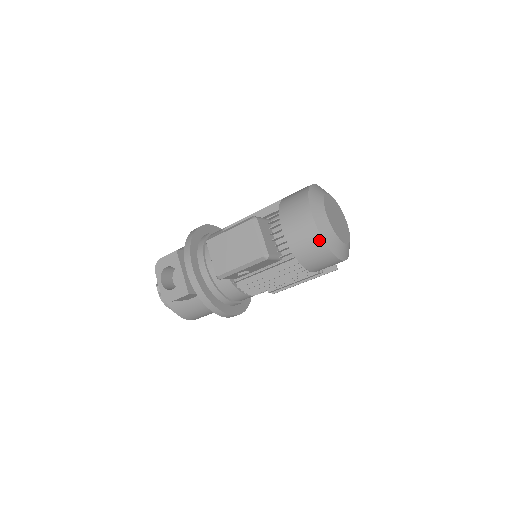
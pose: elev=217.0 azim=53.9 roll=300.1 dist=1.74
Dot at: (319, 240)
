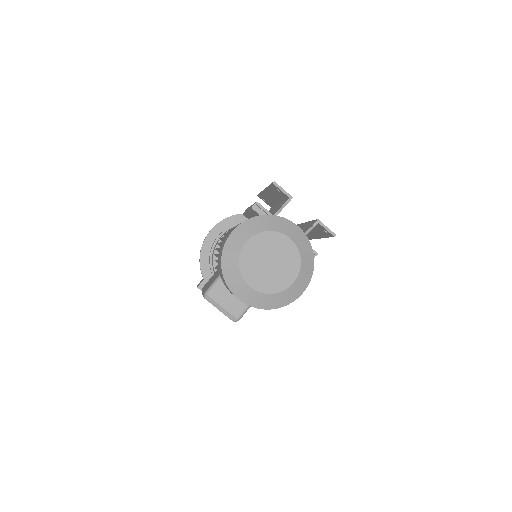
Dot at: (259, 308)
